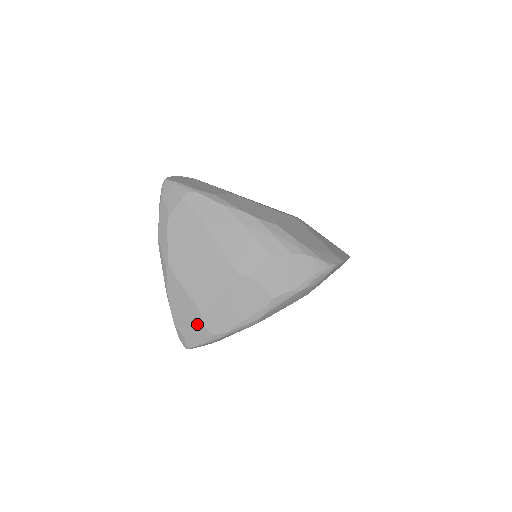
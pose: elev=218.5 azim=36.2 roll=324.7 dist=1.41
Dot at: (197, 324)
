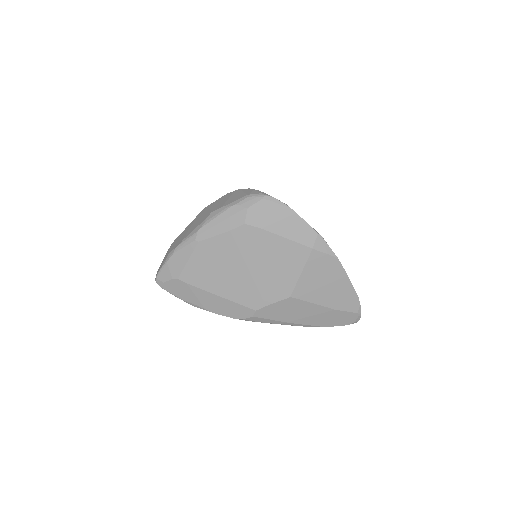
Dot at: occluded
